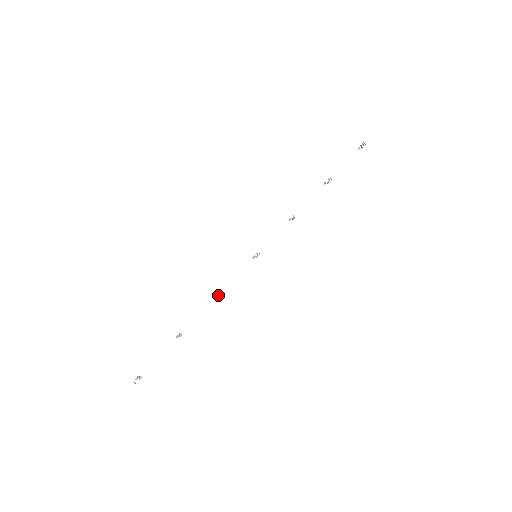
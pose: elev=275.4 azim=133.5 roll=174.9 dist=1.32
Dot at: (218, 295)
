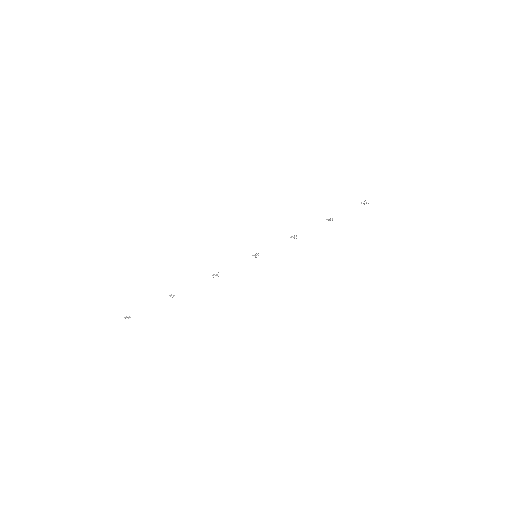
Dot at: (215, 275)
